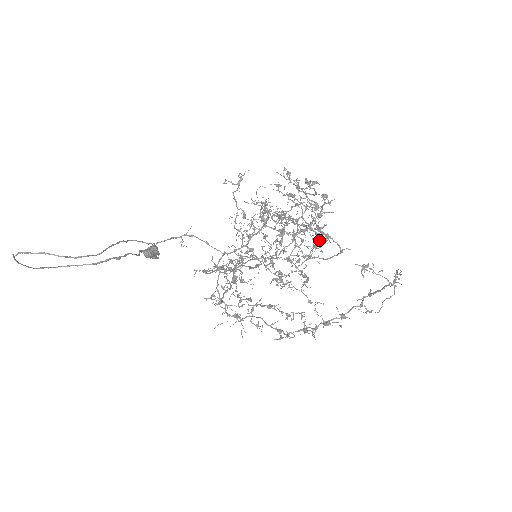
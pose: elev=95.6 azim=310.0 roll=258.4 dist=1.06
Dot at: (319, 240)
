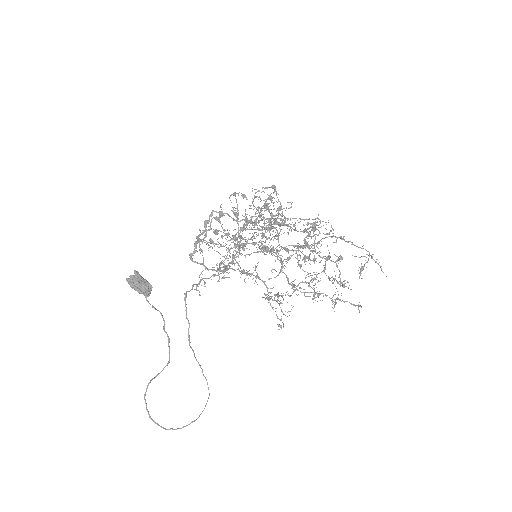
Dot at: occluded
